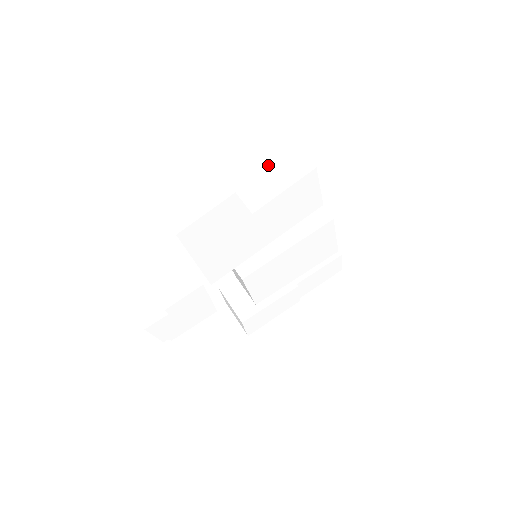
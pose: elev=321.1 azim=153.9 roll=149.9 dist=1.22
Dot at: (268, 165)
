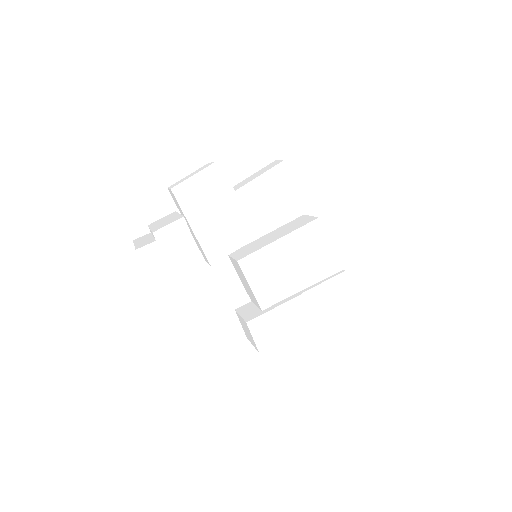
Dot at: (255, 173)
